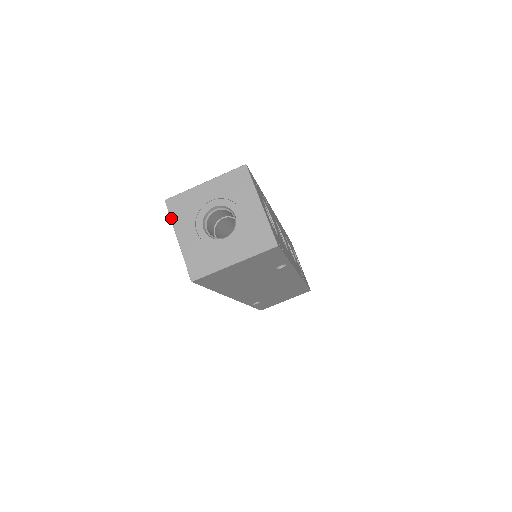
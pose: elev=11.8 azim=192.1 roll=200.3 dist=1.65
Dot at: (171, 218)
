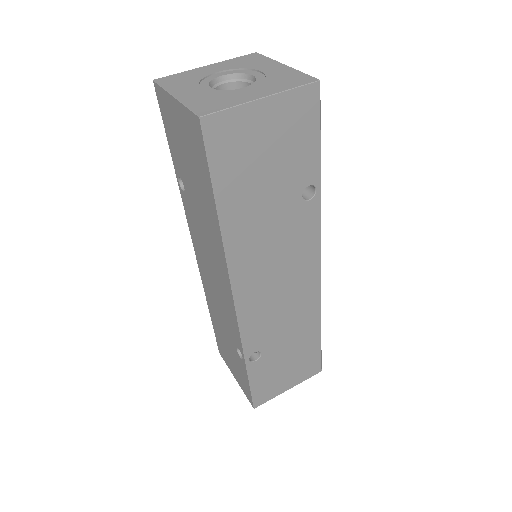
Dot at: (163, 87)
